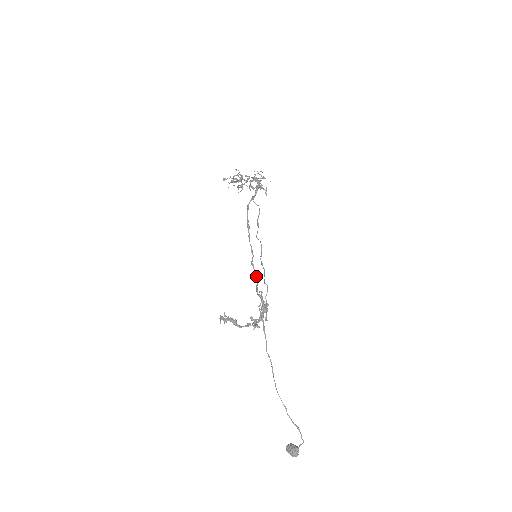
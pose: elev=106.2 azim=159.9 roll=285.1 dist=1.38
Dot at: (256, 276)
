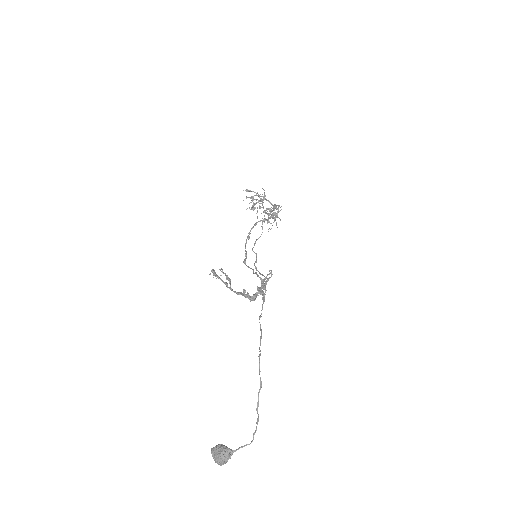
Dot at: occluded
